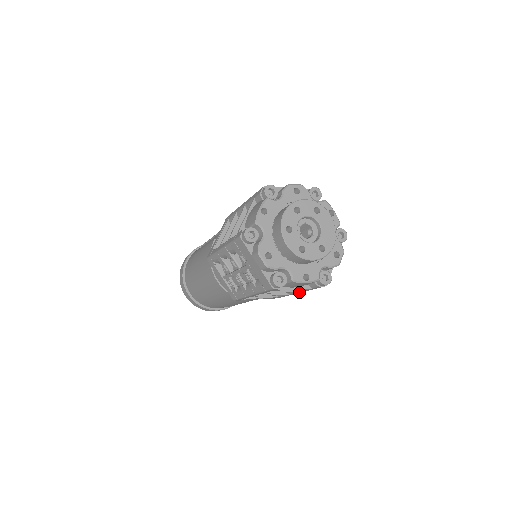
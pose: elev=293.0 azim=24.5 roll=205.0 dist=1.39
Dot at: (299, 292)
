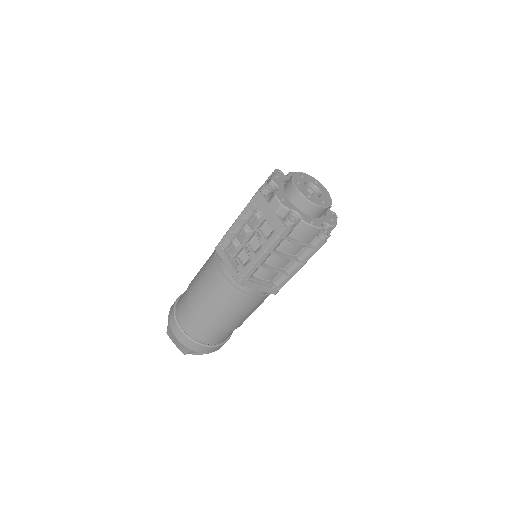
Dot at: (299, 266)
